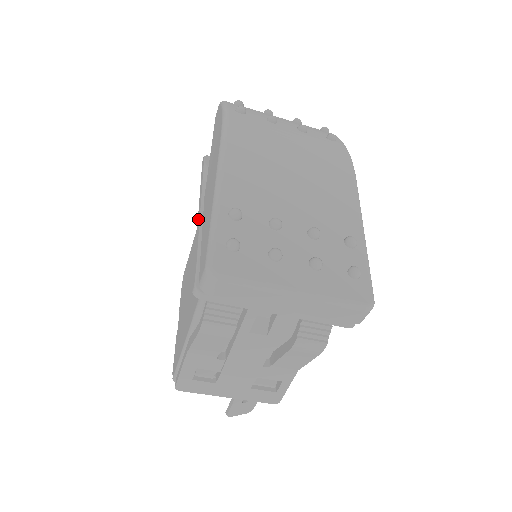
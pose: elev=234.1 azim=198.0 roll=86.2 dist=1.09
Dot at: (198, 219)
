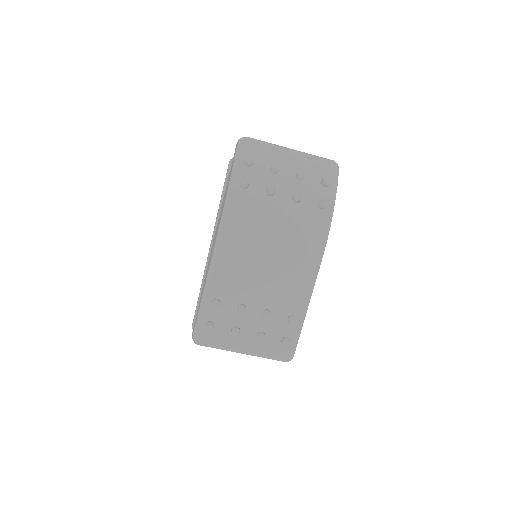
Dot at: (208, 254)
